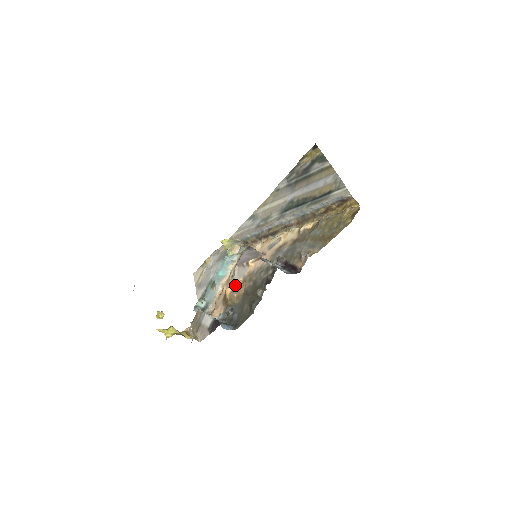
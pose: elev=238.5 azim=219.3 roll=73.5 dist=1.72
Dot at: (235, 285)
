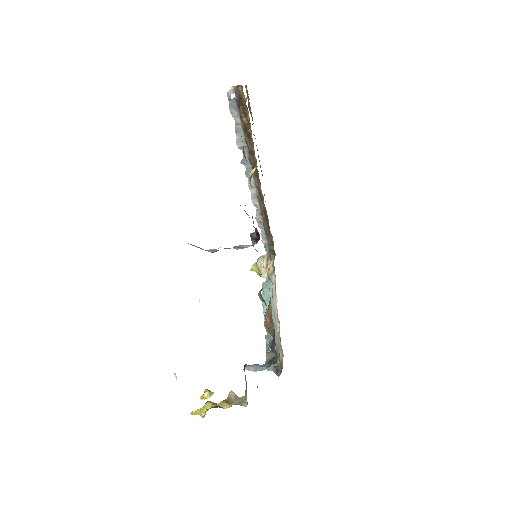
Dot at: occluded
